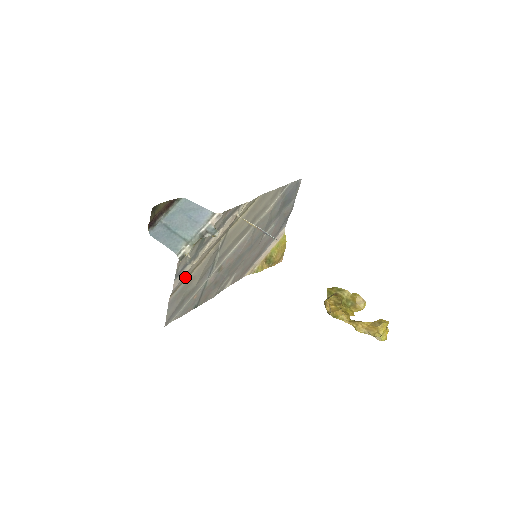
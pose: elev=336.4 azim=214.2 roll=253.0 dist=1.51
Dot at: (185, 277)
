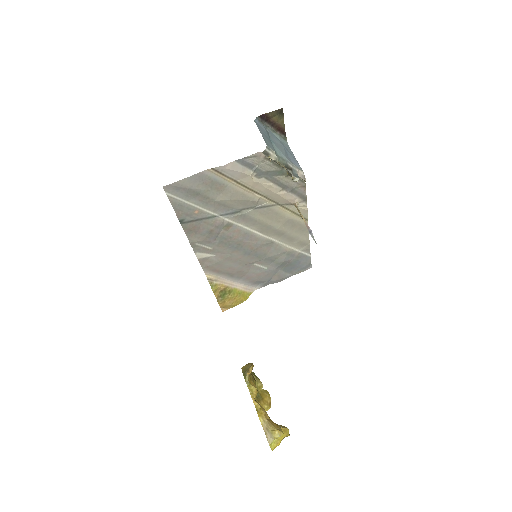
Dot at: (234, 176)
